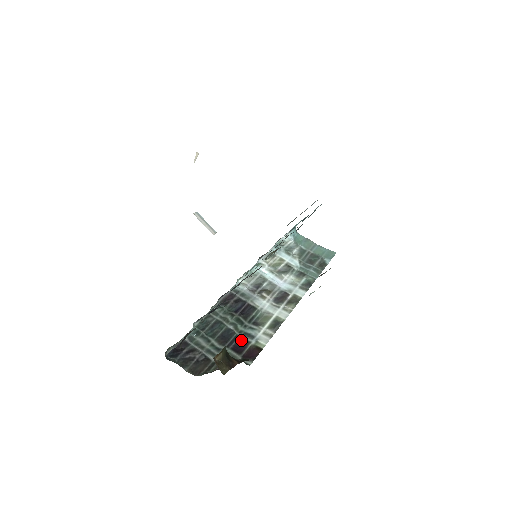
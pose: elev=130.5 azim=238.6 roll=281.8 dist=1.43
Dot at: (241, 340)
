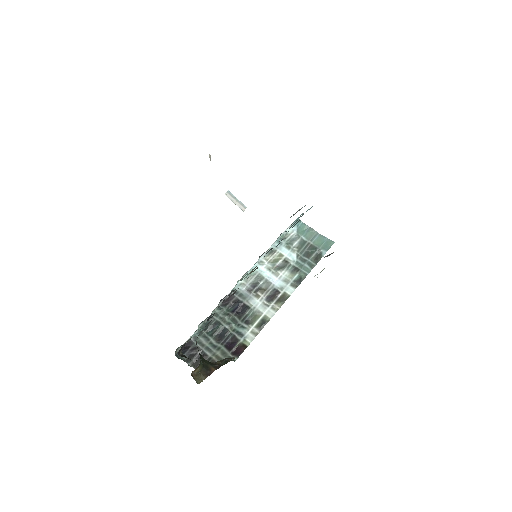
Dot at: (233, 338)
